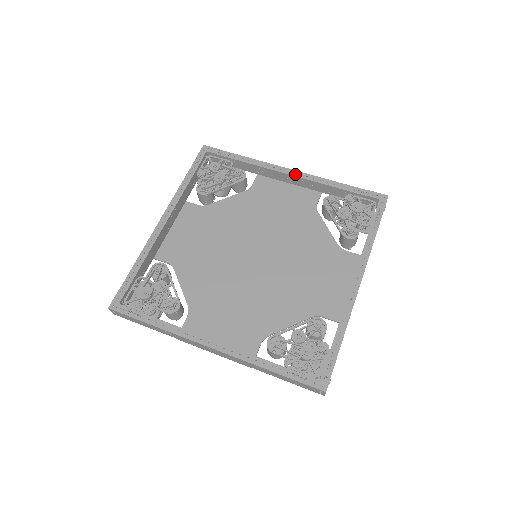
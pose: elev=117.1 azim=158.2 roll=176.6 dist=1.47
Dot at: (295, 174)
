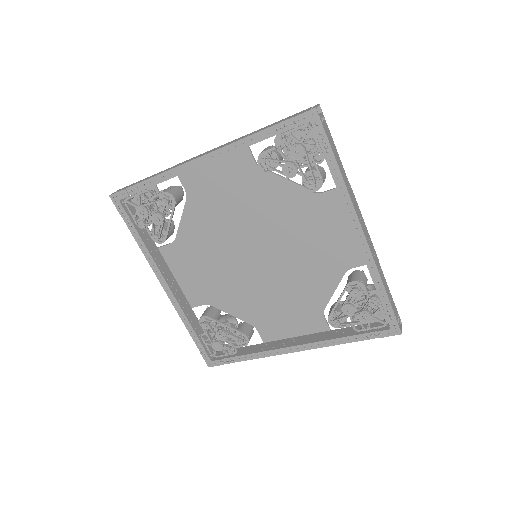
Dot at: (208, 160)
